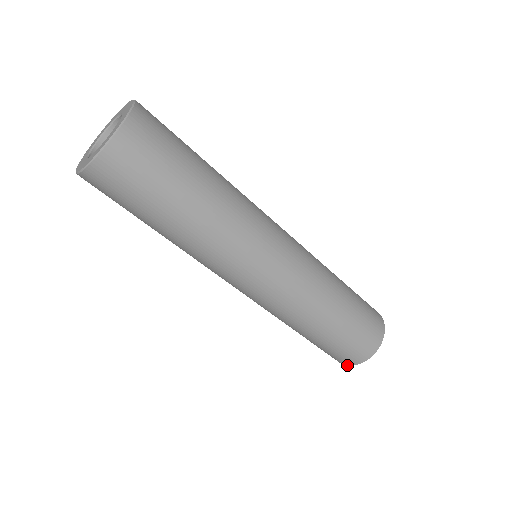
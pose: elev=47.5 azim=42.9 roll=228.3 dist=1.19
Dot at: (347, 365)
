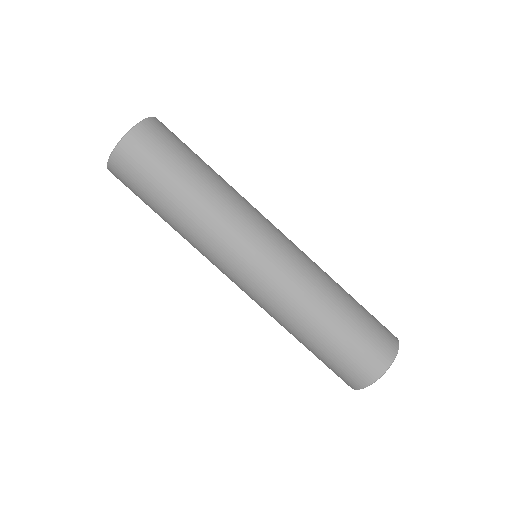
Dot at: (368, 385)
